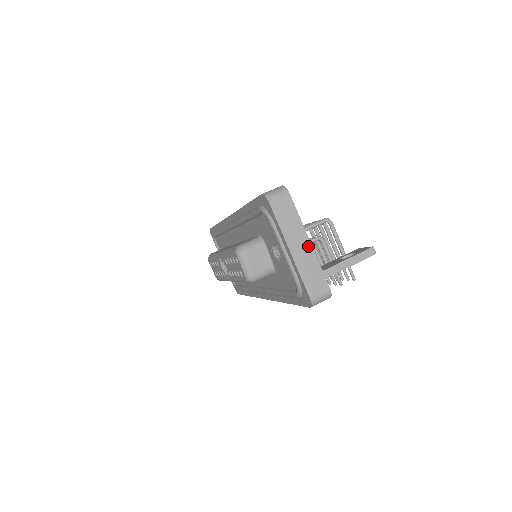
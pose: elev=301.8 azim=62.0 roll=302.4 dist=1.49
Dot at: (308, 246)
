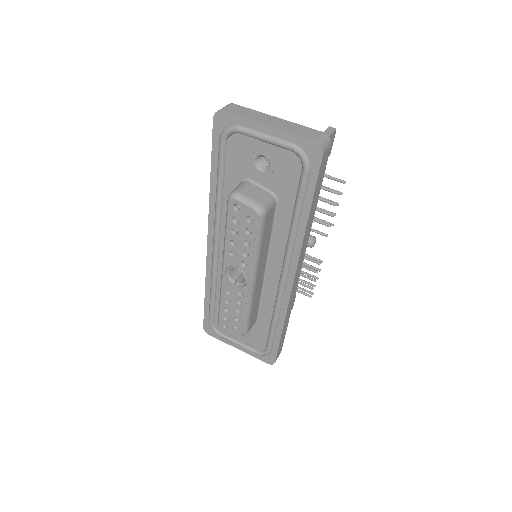
Dot at: (278, 120)
